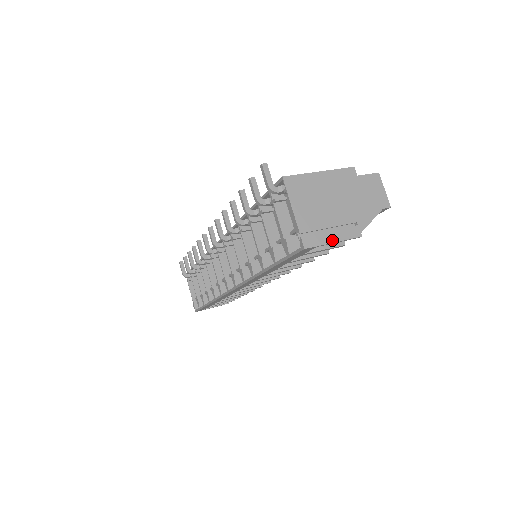
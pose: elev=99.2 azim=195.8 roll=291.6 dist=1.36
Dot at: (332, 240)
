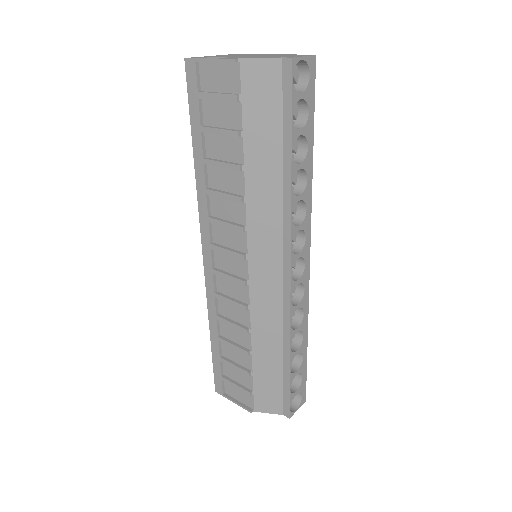
Dot at: (210, 58)
